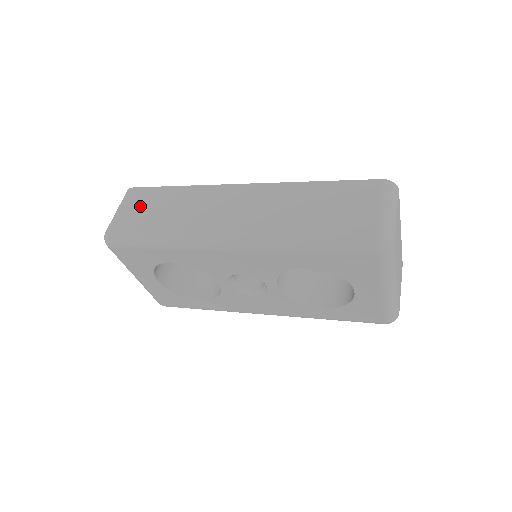
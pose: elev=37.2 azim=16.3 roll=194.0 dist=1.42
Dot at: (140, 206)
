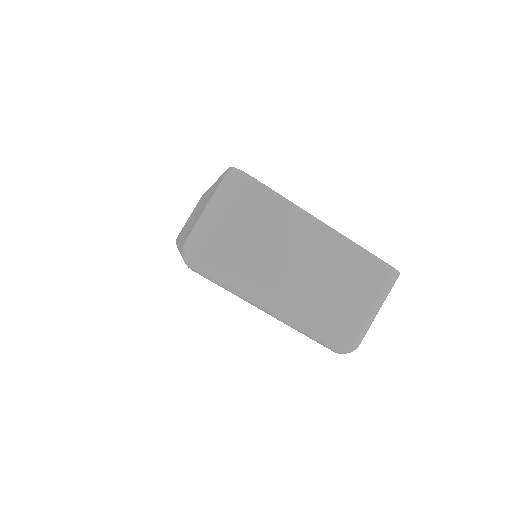
Dot at: occluded
